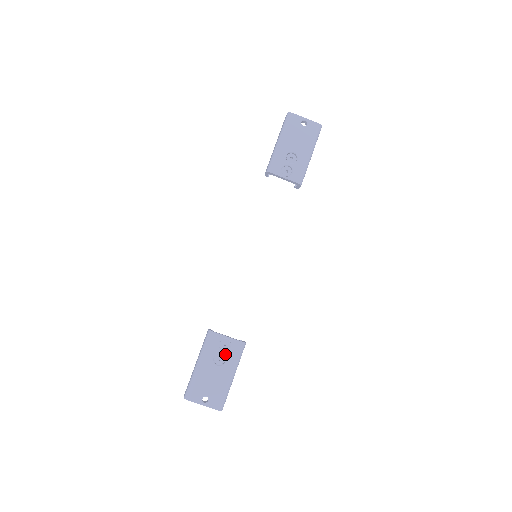
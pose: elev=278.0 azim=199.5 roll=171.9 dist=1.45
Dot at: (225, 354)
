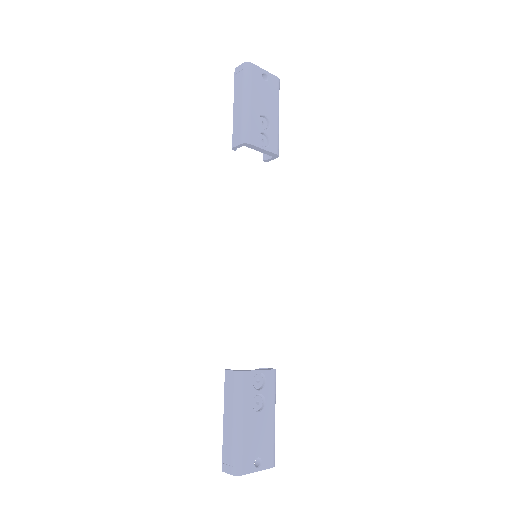
Dot at: (262, 393)
